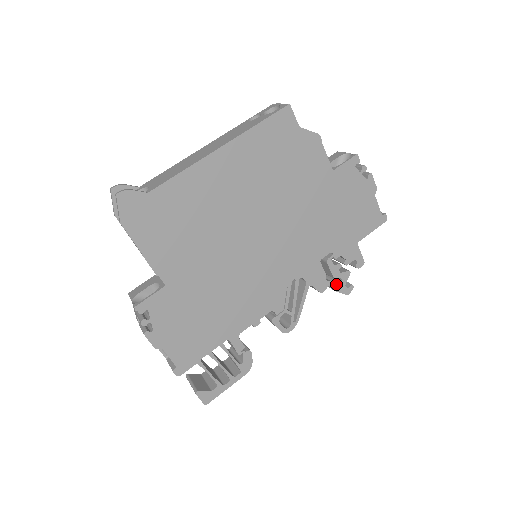
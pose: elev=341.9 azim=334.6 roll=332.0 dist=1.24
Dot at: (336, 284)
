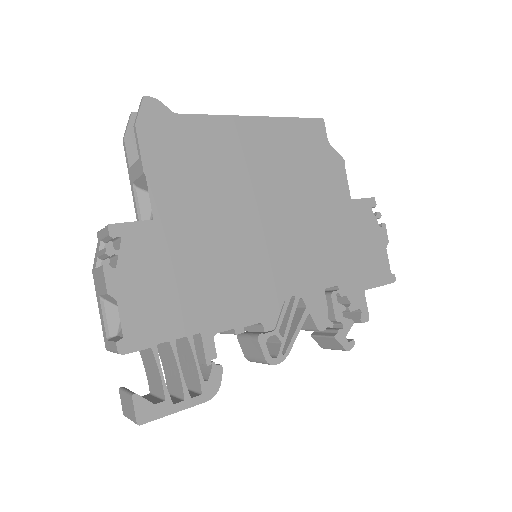
Dot at: (336, 330)
